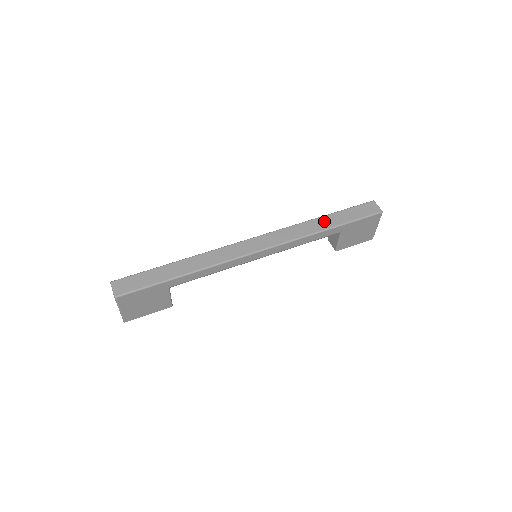
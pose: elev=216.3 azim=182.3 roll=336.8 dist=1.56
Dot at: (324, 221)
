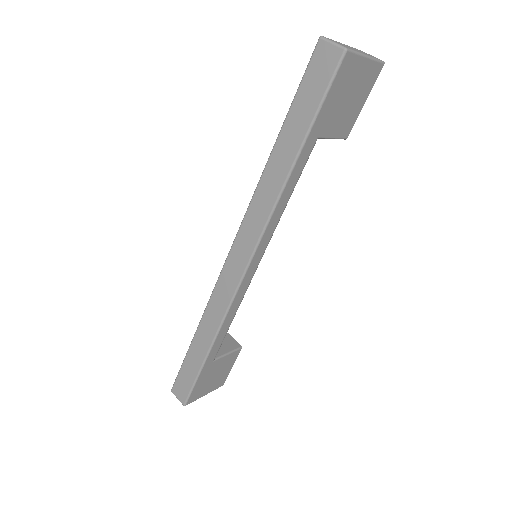
Dot at: (280, 156)
